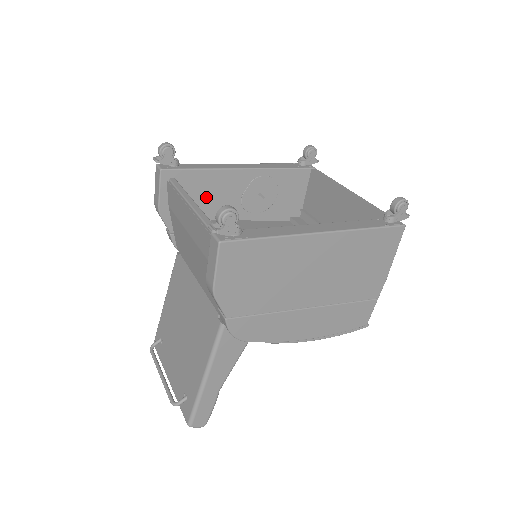
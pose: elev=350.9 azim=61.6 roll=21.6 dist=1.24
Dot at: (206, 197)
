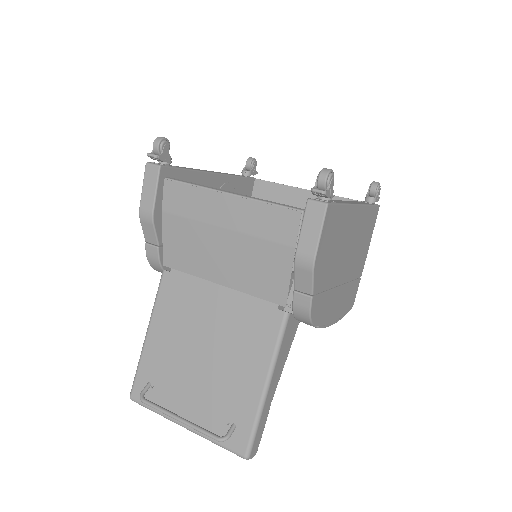
Dot at: occluded
